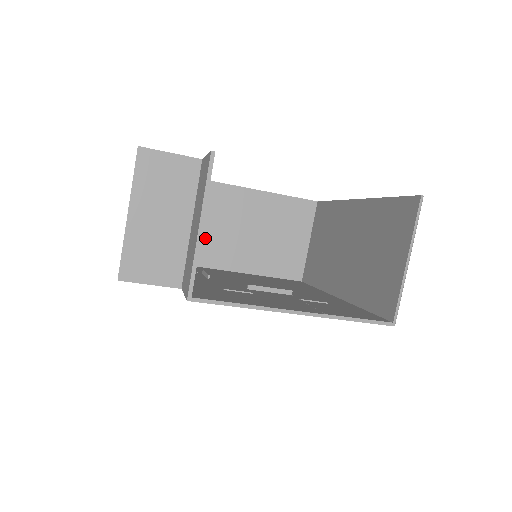
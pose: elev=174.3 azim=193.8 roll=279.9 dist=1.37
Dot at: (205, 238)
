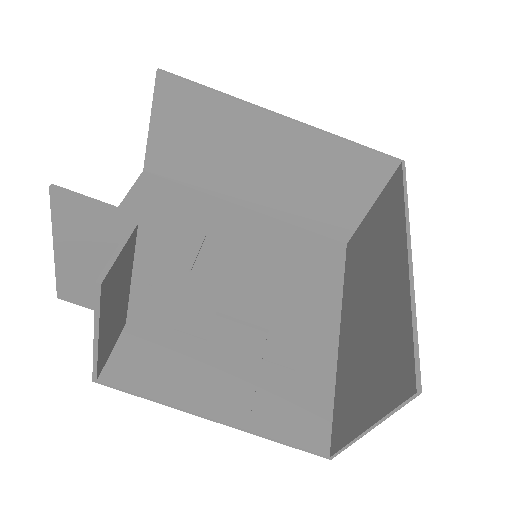
Dot at: (234, 172)
